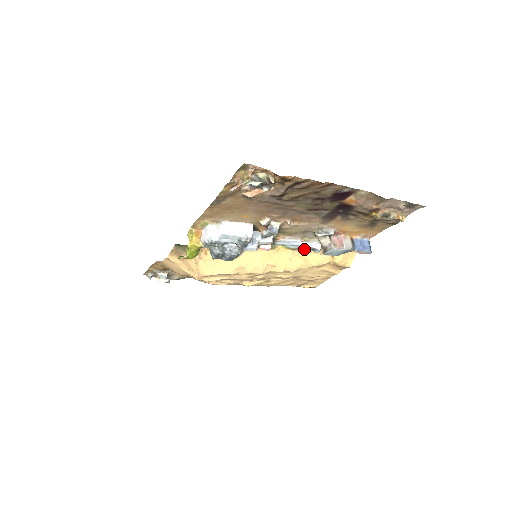
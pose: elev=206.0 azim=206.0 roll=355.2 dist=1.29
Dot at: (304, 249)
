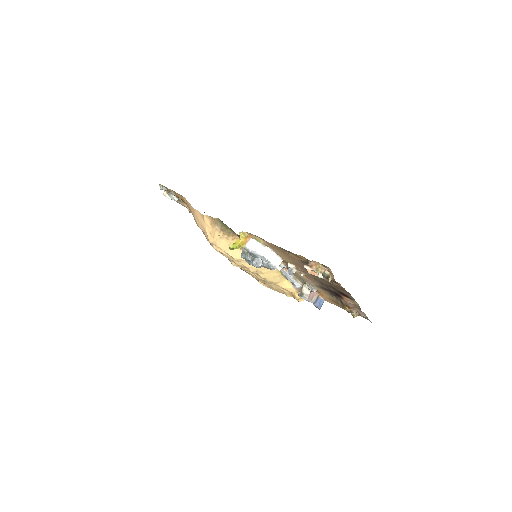
Dot at: (288, 279)
